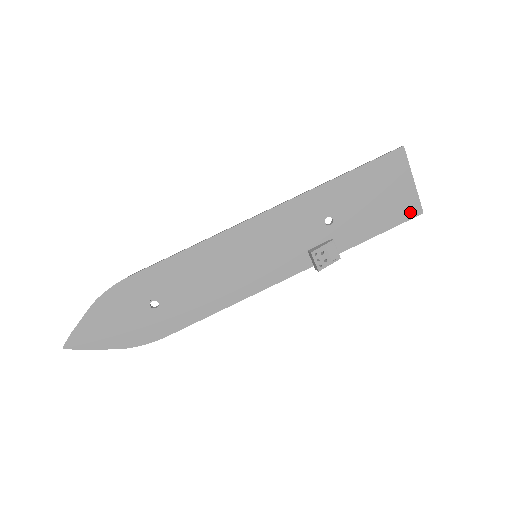
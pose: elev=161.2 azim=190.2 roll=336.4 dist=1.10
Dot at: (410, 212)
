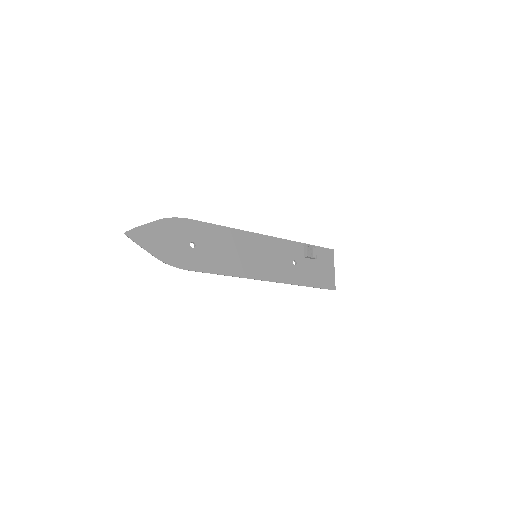
Dot at: (330, 285)
